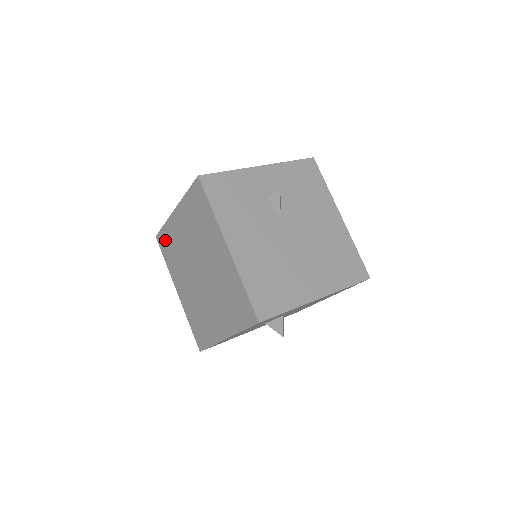
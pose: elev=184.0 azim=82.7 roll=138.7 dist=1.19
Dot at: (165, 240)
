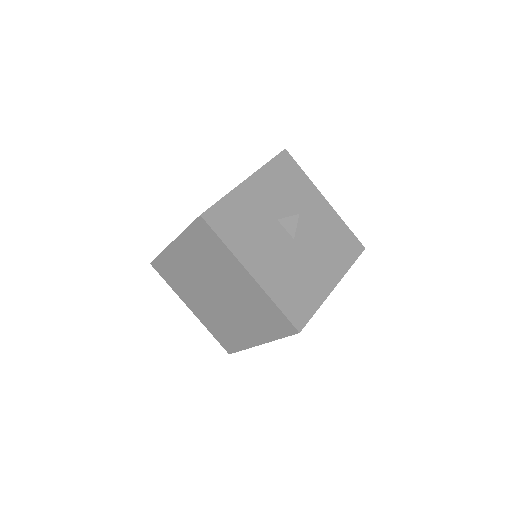
Dot at: occluded
